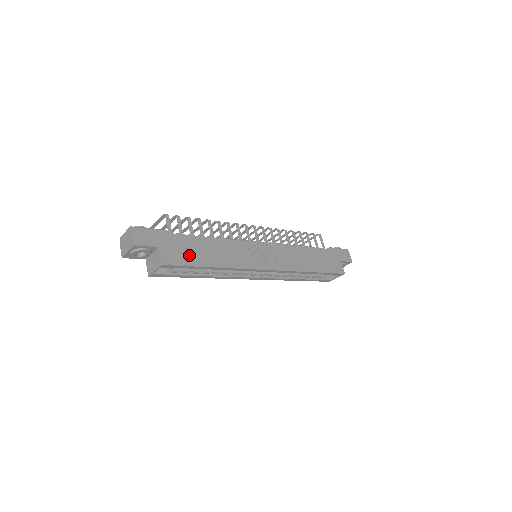
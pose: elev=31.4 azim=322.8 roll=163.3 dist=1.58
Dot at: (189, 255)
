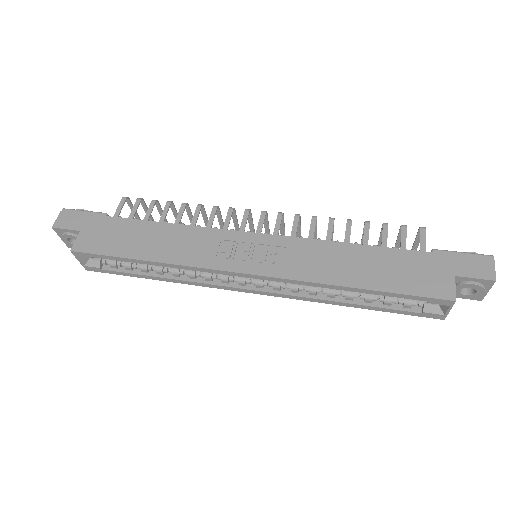
Dot at: (116, 242)
